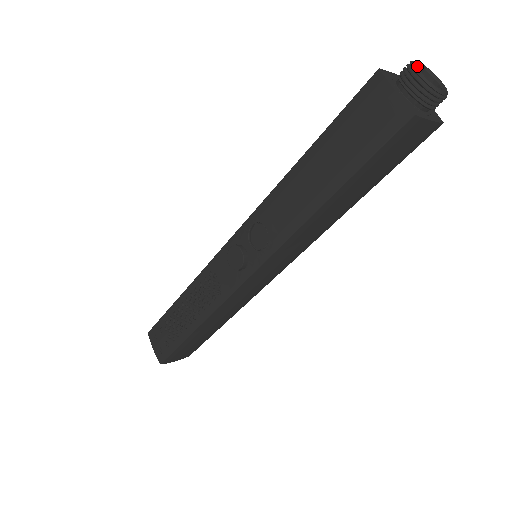
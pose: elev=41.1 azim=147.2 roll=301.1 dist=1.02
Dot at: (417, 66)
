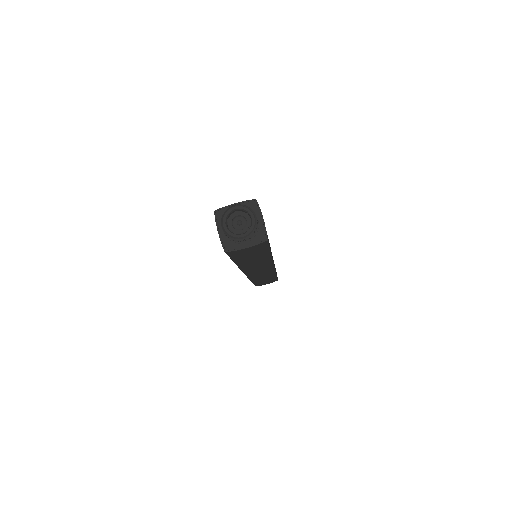
Dot at: (225, 218)
